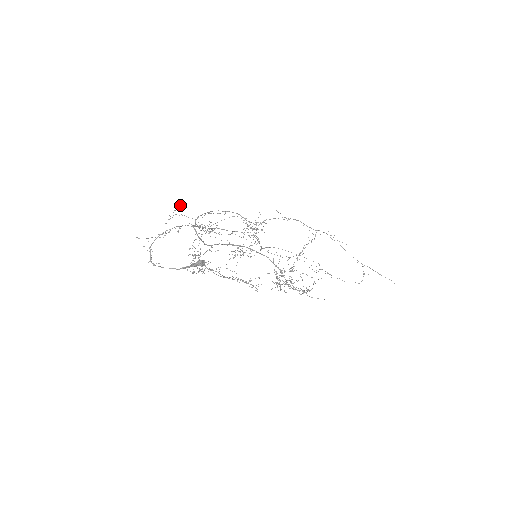
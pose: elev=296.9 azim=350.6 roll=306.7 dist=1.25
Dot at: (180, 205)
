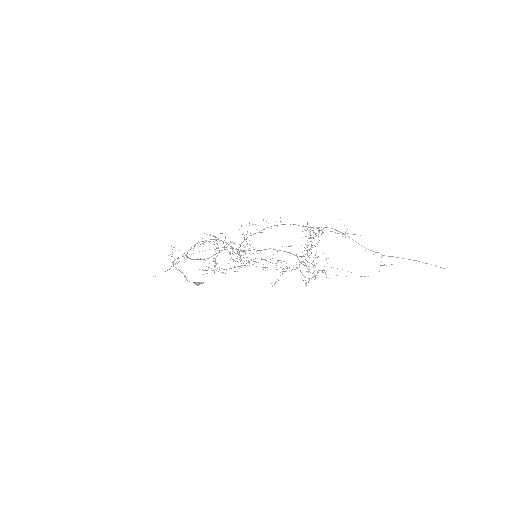
Dot at: occluded
